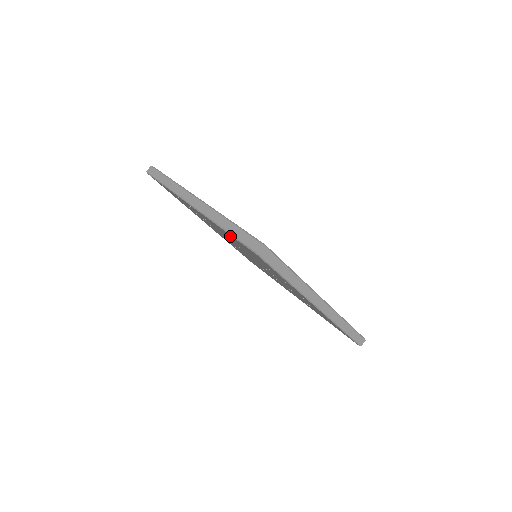
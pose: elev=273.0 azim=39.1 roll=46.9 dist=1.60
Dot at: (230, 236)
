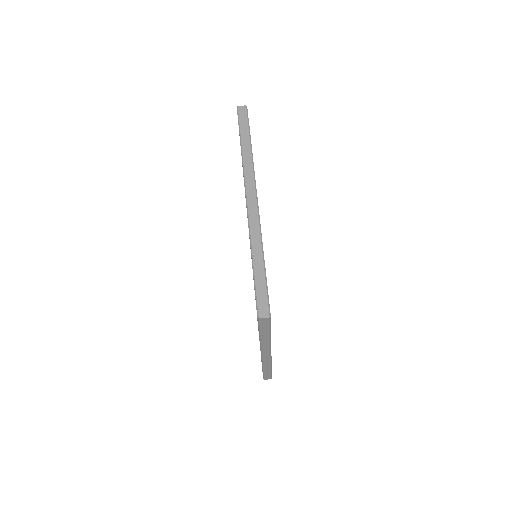
Dot at: occluded
